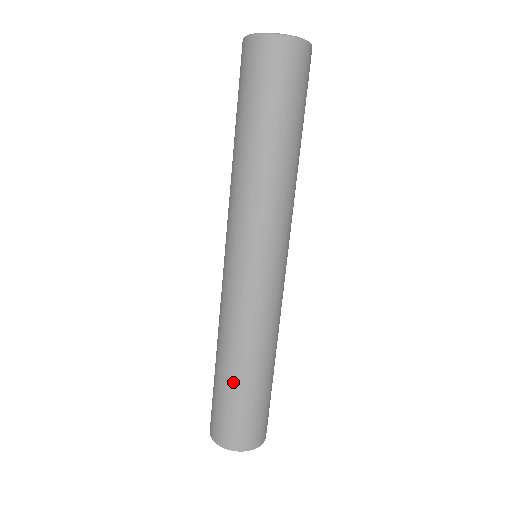
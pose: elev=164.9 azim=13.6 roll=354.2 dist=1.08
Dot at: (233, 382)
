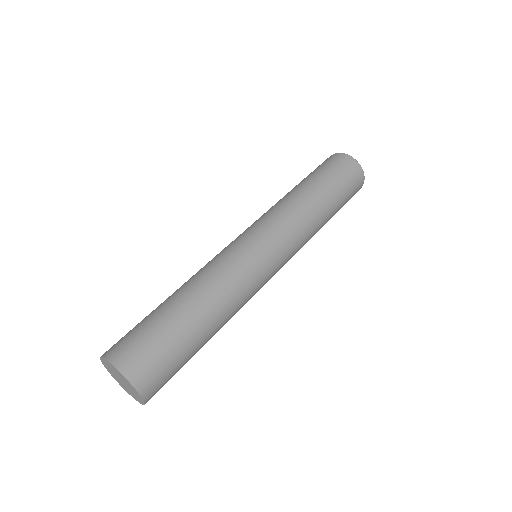
Dot at: (174, 308)
